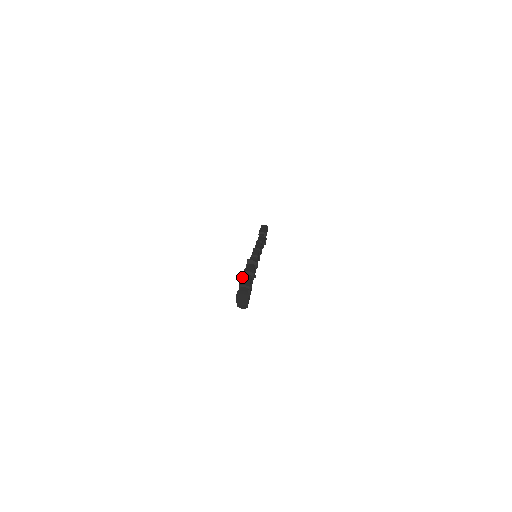
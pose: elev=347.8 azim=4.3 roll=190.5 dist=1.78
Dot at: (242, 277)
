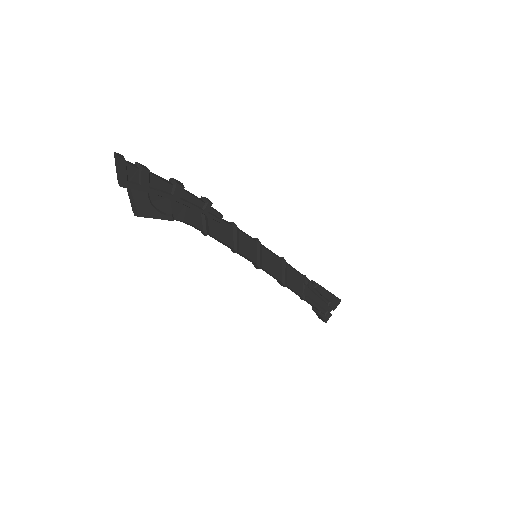
Dot at: occluded
